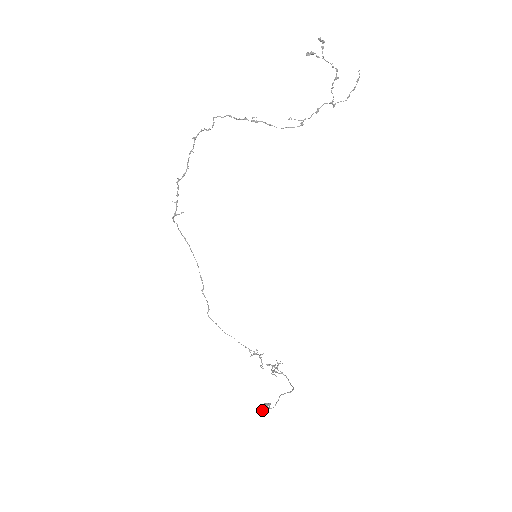
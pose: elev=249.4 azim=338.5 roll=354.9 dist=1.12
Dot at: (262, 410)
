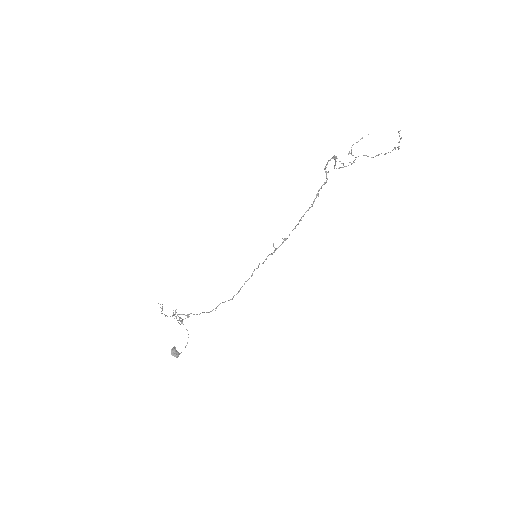
Dot at: (176, 356)
